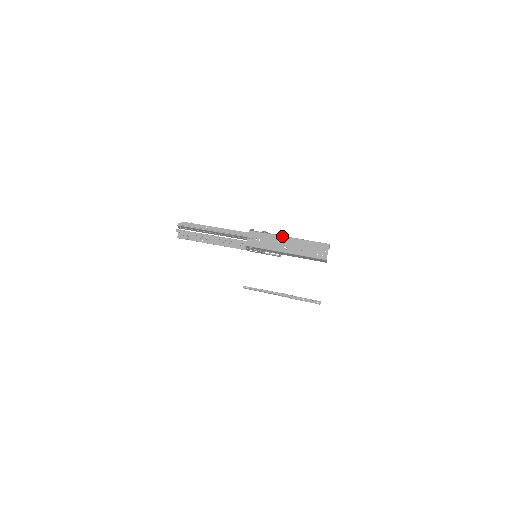
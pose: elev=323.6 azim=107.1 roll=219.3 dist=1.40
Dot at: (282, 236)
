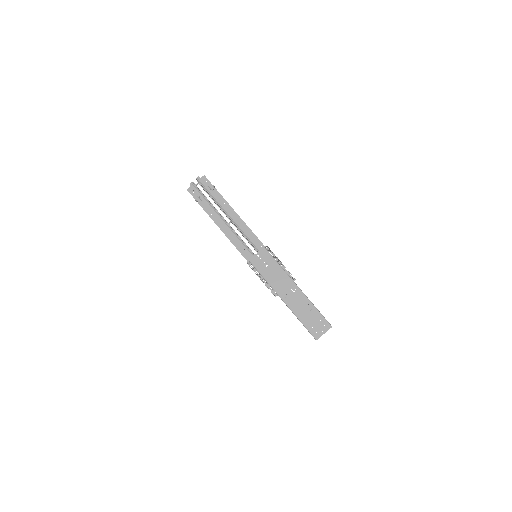
Dot at: (292, 280)
